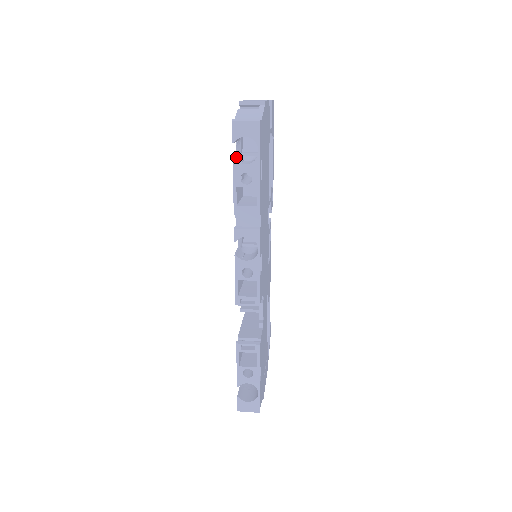
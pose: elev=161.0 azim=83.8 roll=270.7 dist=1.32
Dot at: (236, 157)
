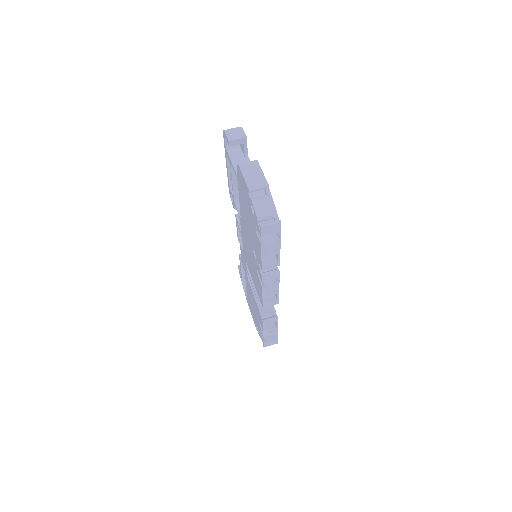
Dot at: (260, 239)
